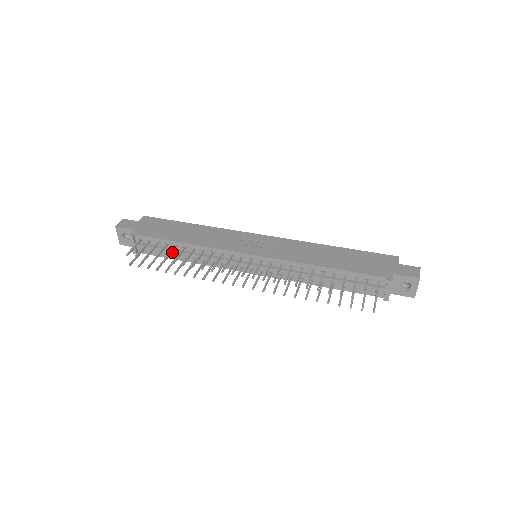
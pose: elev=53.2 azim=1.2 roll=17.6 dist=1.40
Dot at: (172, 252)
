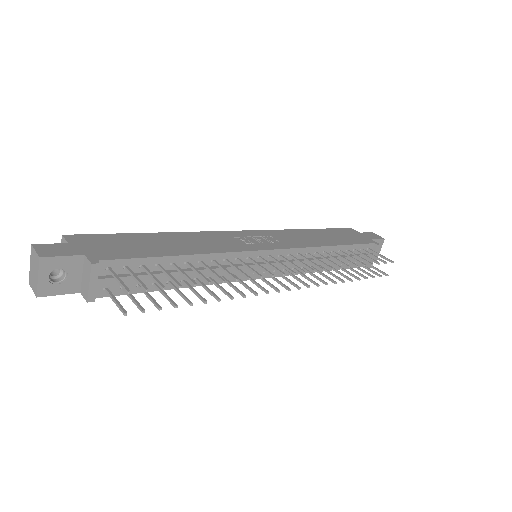
Dot at: occluded
